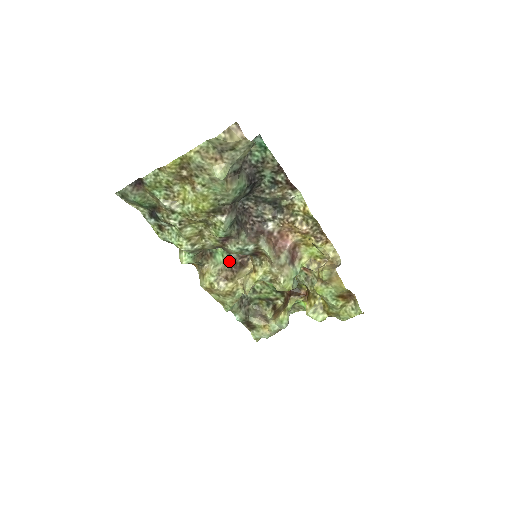
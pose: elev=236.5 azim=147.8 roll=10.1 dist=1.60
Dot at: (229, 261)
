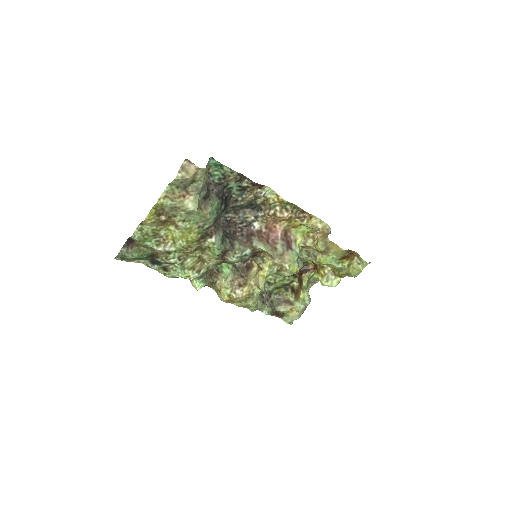
Dot at: (236, 269)
